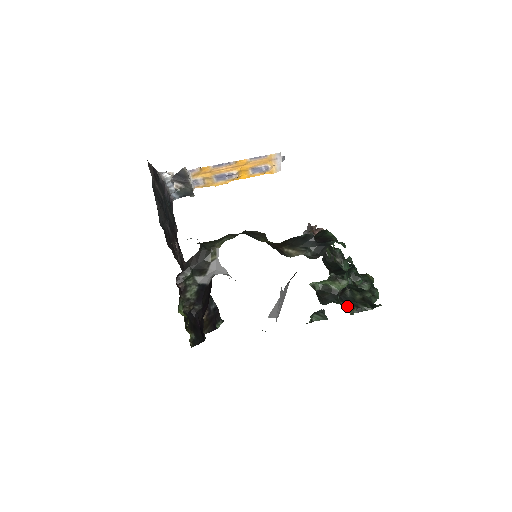
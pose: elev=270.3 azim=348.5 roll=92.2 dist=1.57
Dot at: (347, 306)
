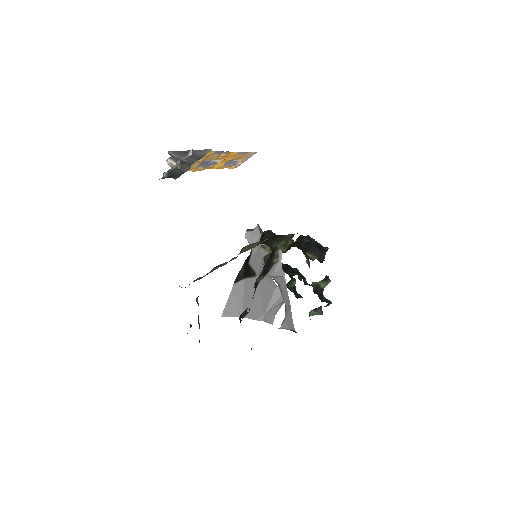
Dot at: occluded
